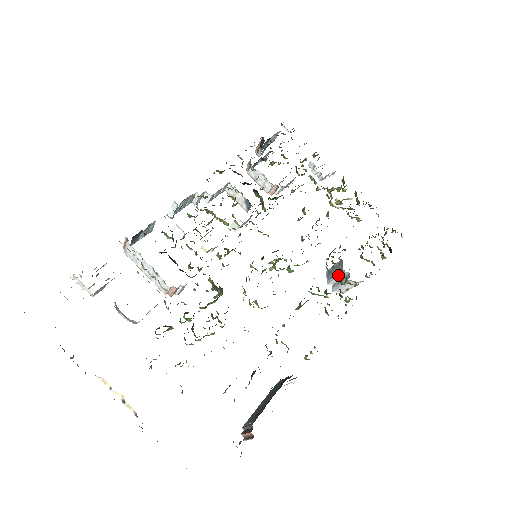
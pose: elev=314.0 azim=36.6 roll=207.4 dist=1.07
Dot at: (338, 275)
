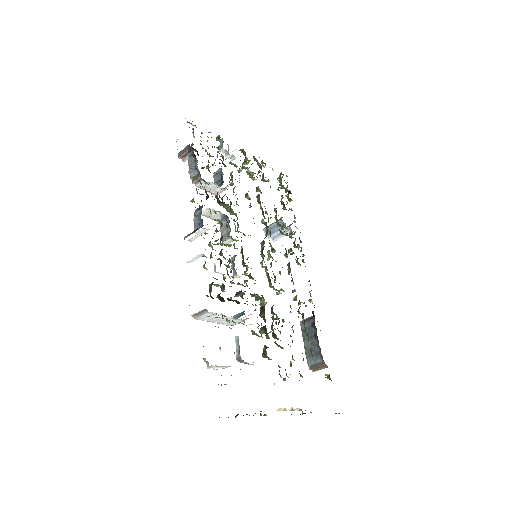
Dot at: occluded
